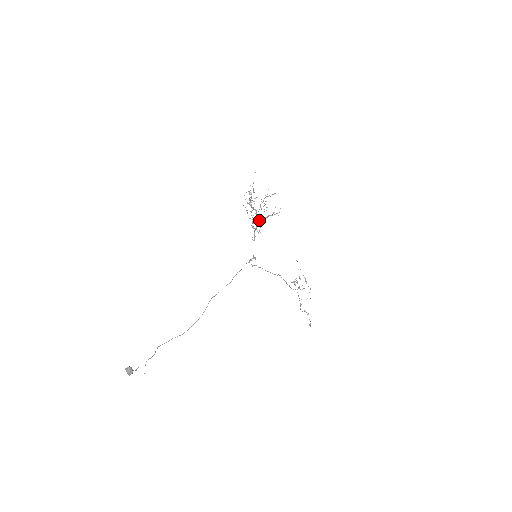
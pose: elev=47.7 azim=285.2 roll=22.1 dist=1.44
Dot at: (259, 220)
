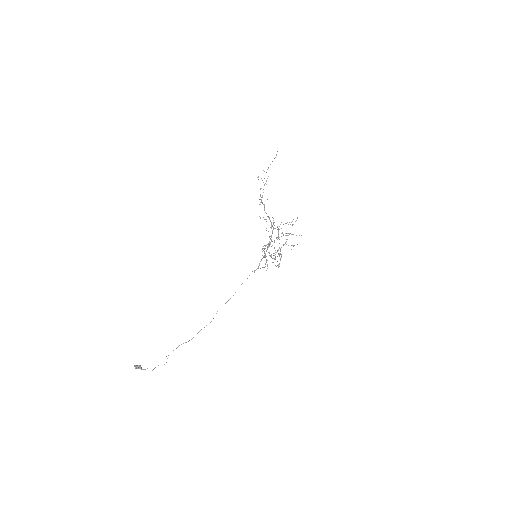
Dot at: occluded
